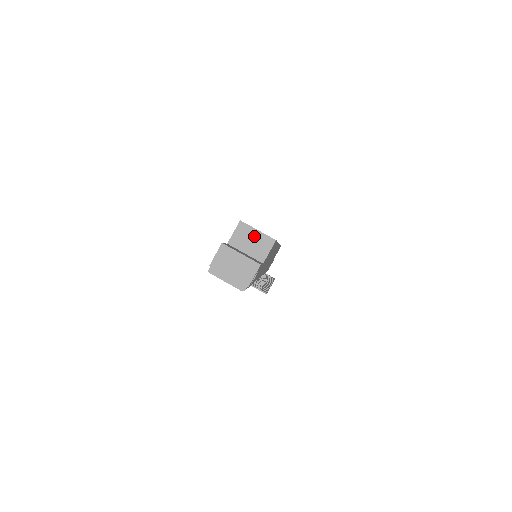
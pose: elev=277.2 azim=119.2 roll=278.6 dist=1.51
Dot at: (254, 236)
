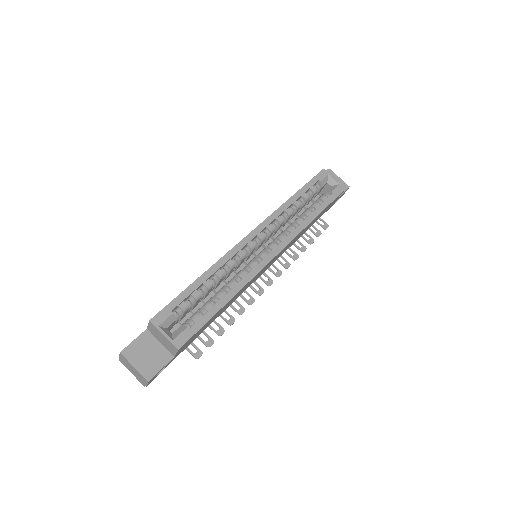
Dot at: (162, 337)
